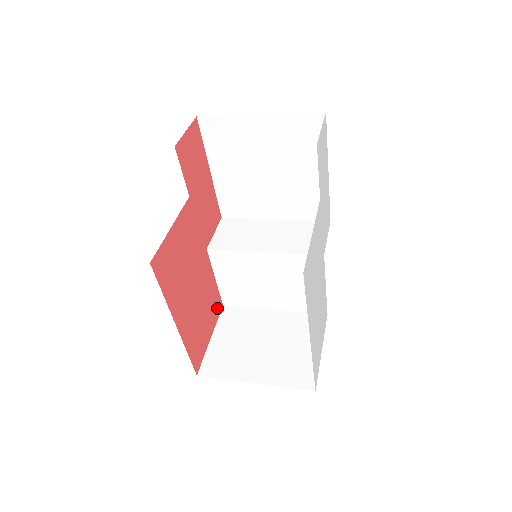
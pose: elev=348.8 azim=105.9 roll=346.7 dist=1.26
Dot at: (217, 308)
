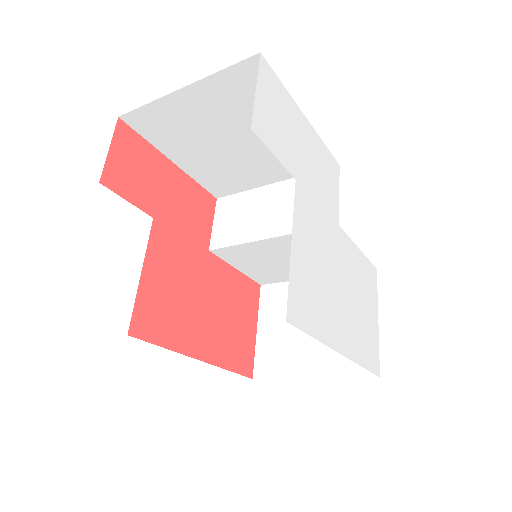
Dot at: (253, 295)
